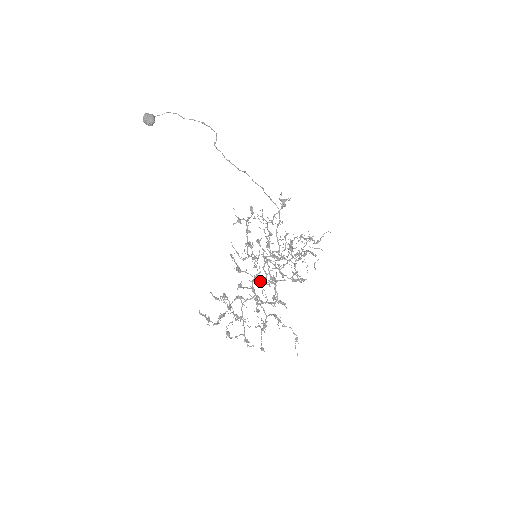
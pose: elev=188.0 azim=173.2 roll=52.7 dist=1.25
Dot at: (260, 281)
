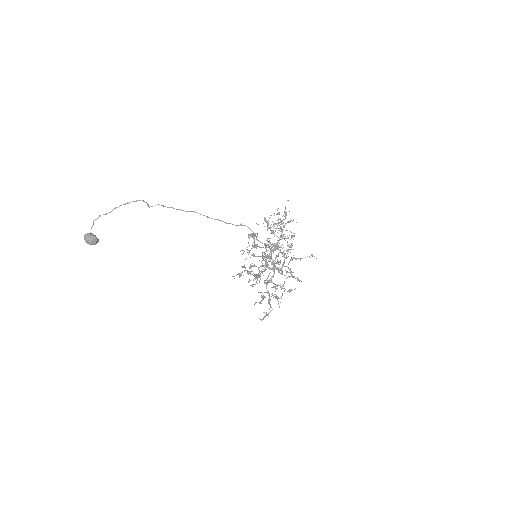
Dot at: occluded
